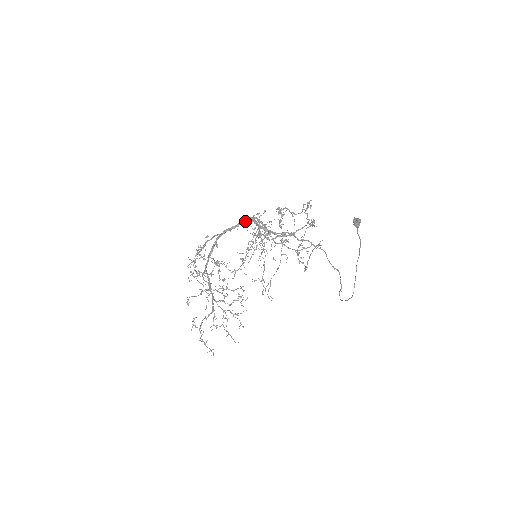
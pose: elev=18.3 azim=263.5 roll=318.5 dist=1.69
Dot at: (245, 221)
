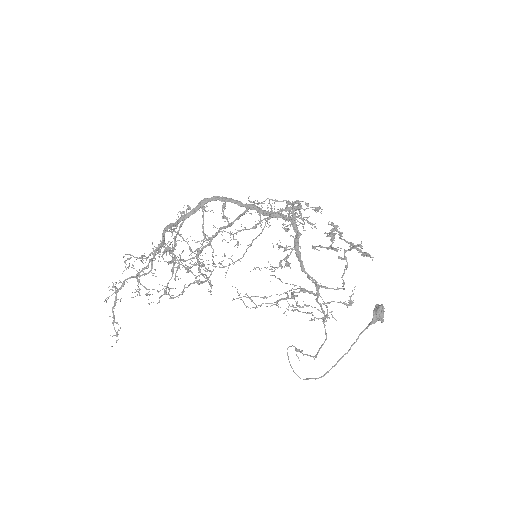
Dot at: (287, 219)
